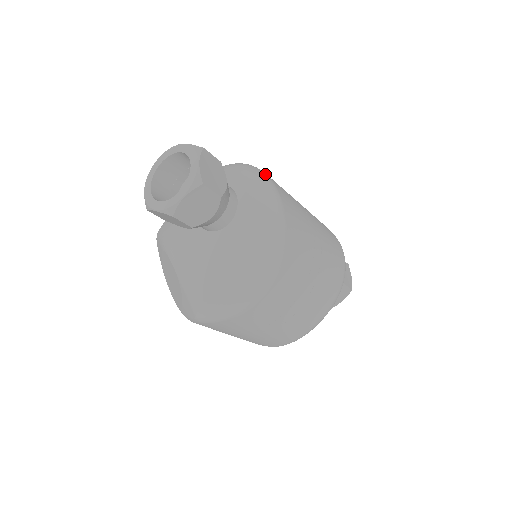
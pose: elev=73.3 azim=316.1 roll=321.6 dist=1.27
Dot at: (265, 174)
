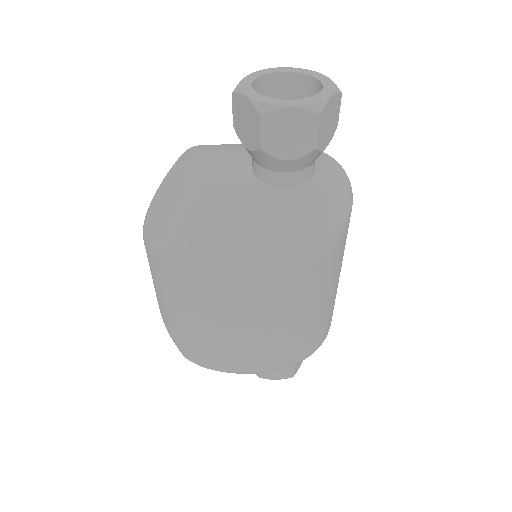
Dot at: occluded
